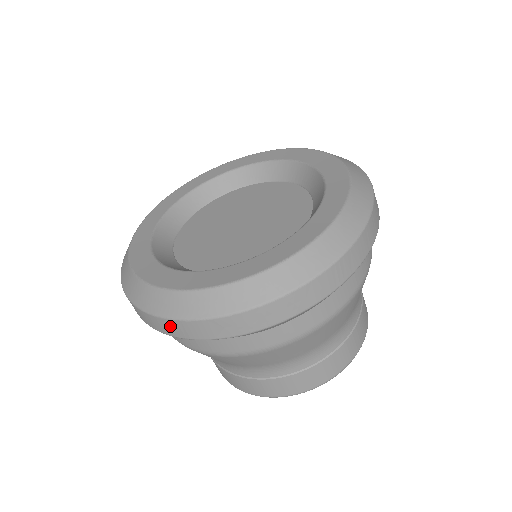
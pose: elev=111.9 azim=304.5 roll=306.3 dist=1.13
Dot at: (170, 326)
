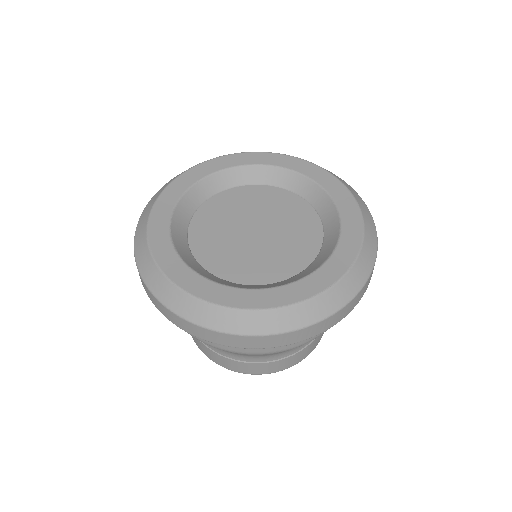
Dot at: occluded
